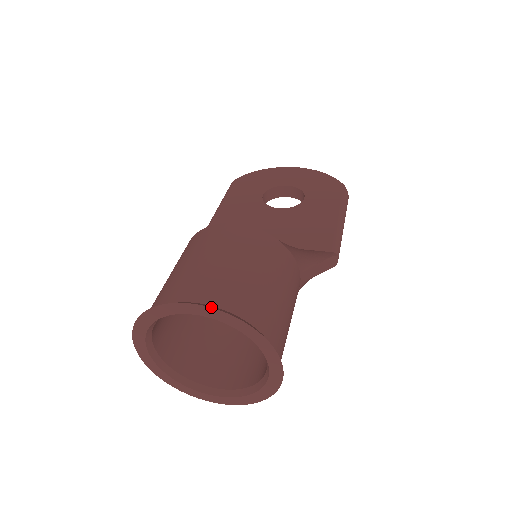
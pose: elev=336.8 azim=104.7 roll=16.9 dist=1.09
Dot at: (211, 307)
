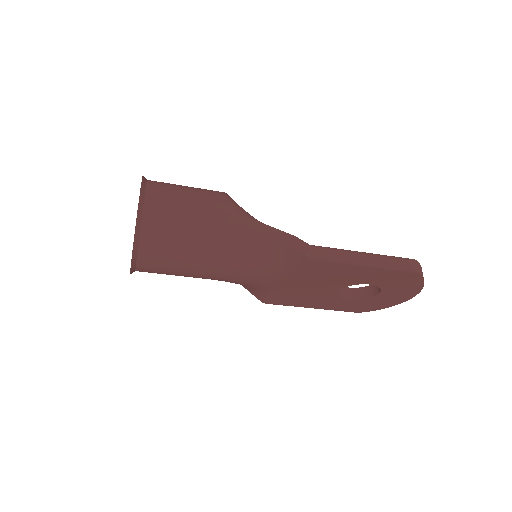
Dot at: occluded
